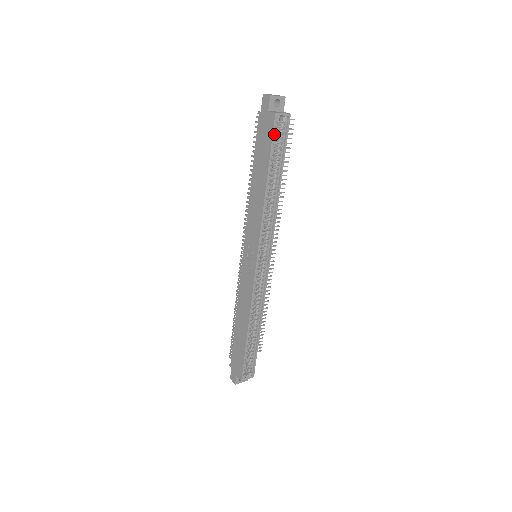
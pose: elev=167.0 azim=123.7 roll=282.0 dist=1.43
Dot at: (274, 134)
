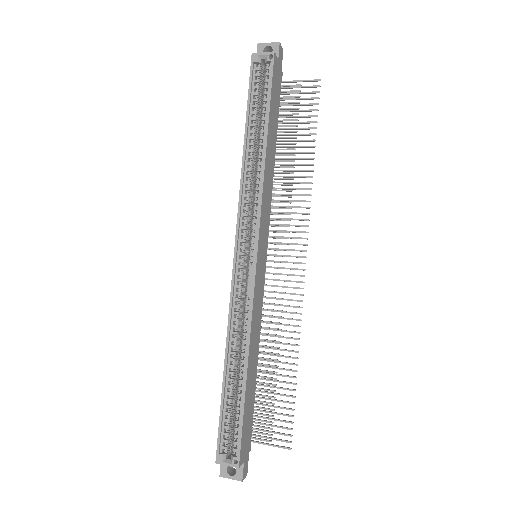
Dot at: (257, 81)
